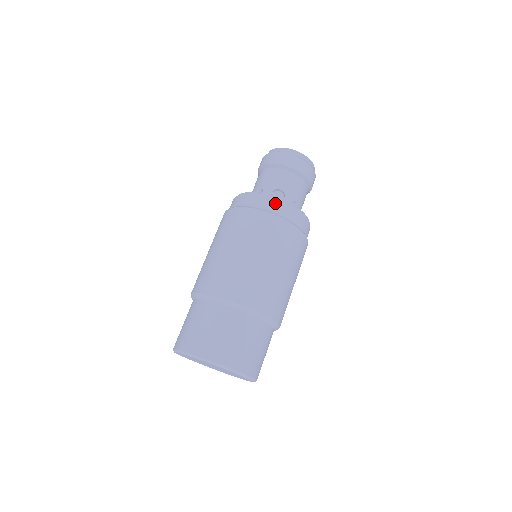
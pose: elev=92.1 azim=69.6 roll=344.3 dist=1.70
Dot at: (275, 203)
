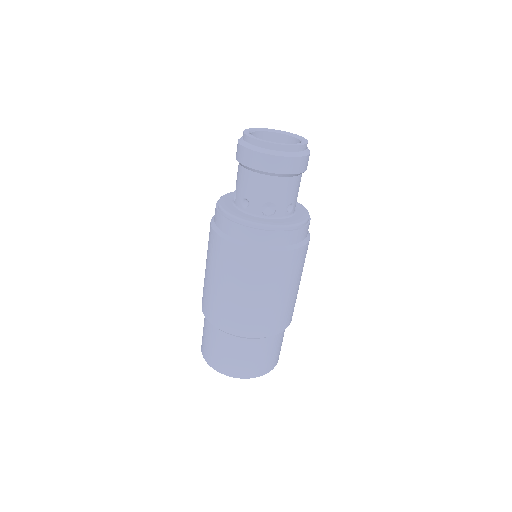
Dot at: (268, 235)
